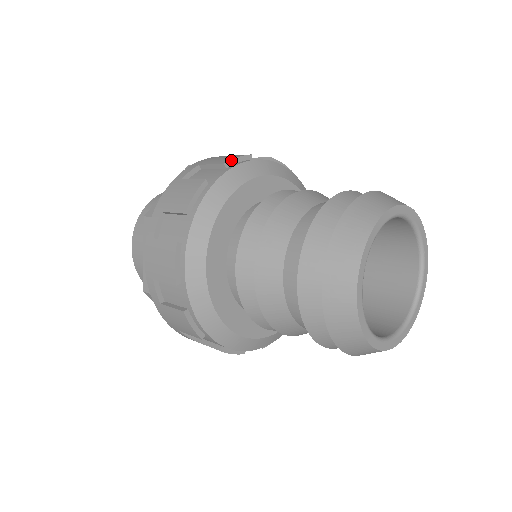
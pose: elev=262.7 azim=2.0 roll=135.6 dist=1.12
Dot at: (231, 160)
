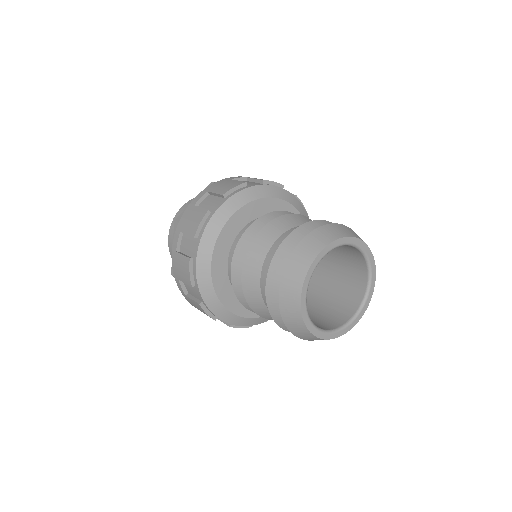
Dot at: (197, 230)
